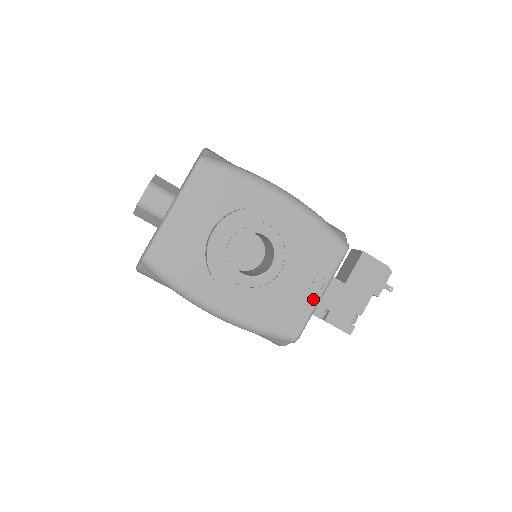
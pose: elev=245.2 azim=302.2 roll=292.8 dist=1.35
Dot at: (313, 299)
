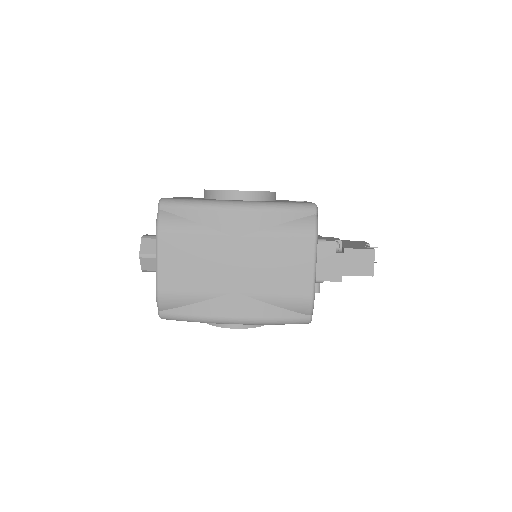
Dot at: occluded
